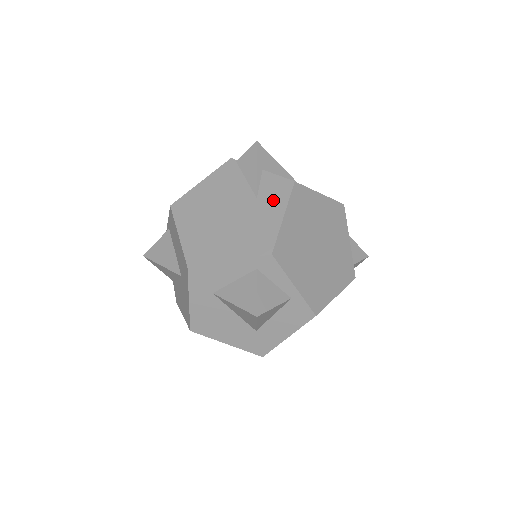
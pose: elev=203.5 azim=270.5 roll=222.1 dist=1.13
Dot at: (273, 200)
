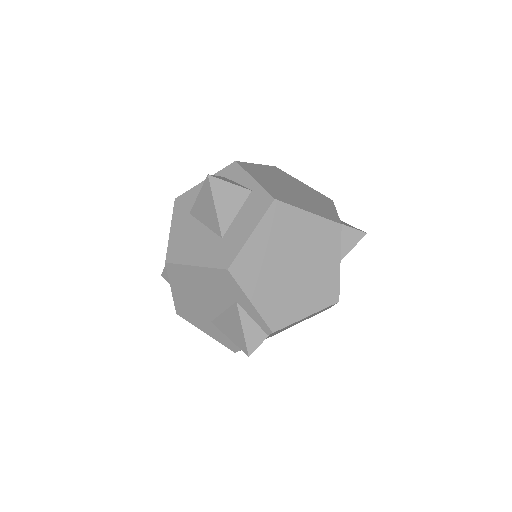
Dot at: occluded
